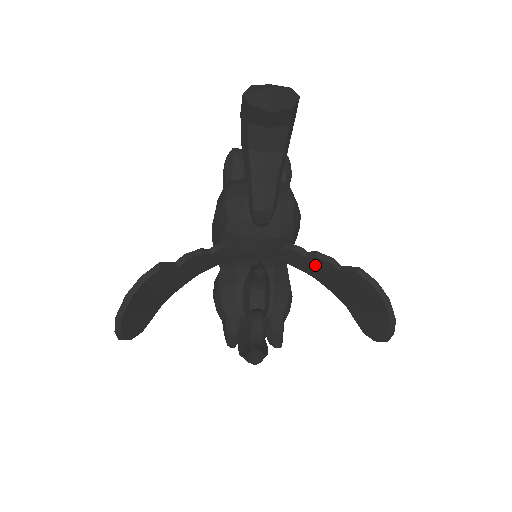
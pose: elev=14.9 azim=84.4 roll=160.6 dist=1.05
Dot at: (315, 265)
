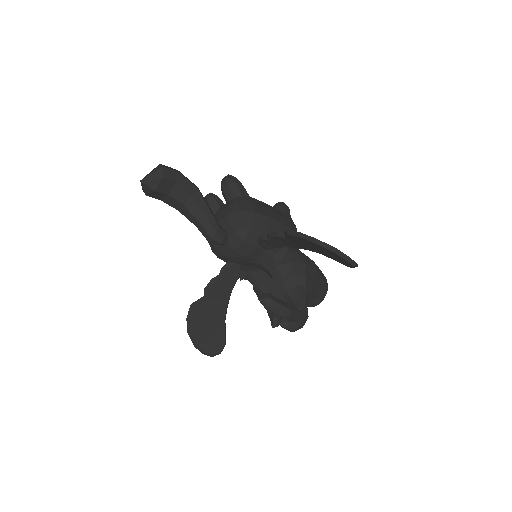
Dot at: (278, 241)
